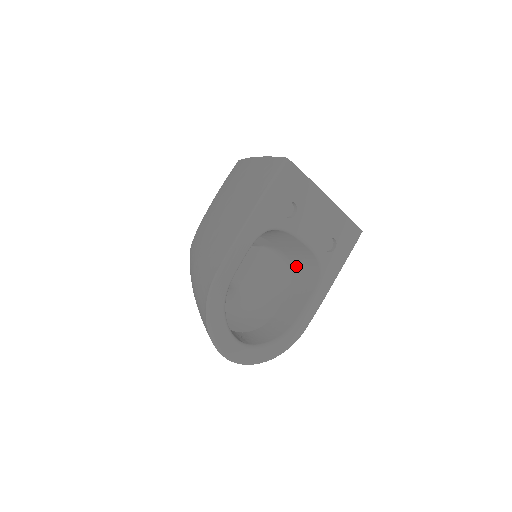
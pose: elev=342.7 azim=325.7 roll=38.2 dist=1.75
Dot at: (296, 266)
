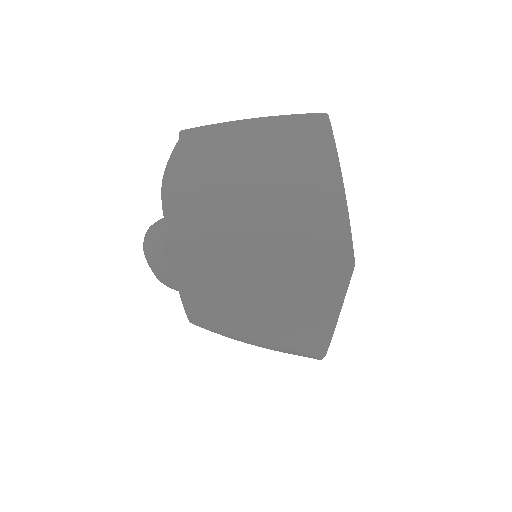
Dot at: occluded
